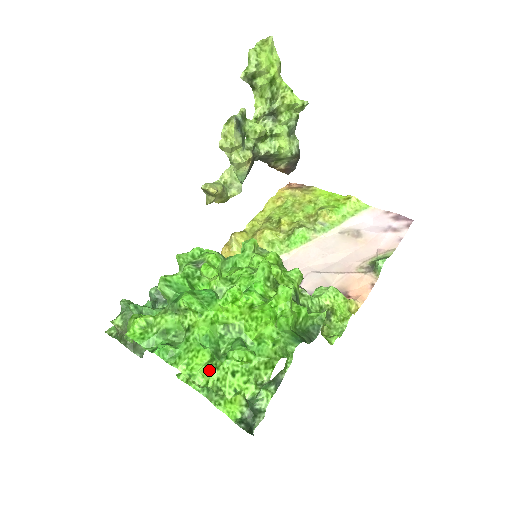
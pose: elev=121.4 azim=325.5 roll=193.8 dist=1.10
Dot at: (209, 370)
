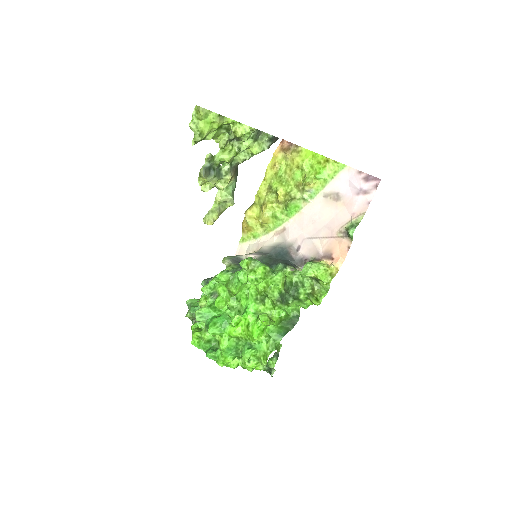
Dot at: (237, 359)
